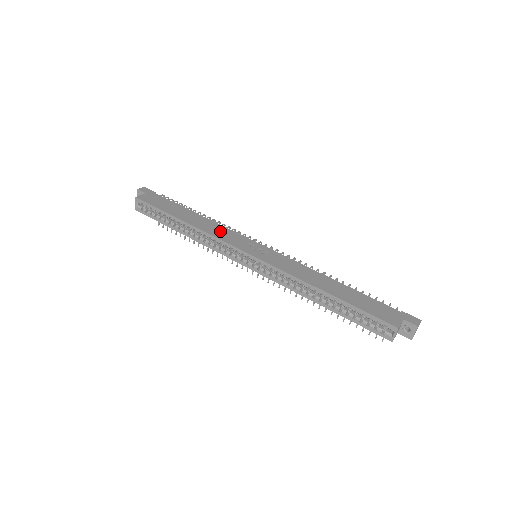
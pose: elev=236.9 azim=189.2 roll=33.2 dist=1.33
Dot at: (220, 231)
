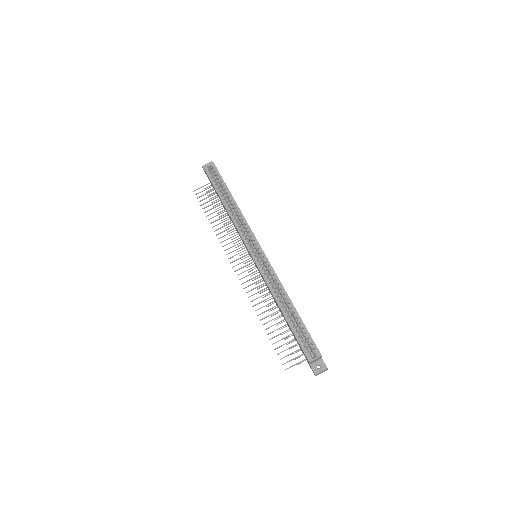
Dot at: occluded
